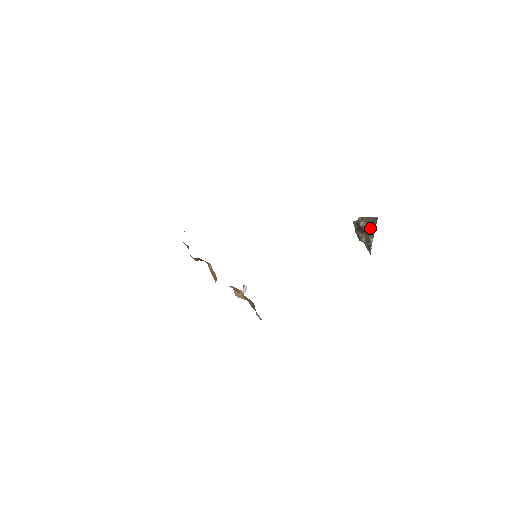
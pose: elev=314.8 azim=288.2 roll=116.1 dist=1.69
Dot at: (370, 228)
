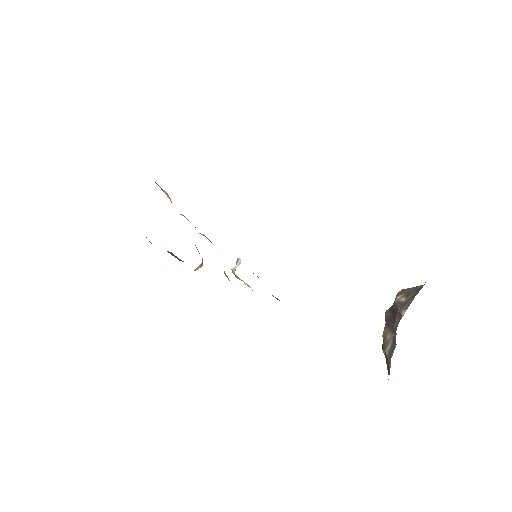
Dot at: (408, 299)
